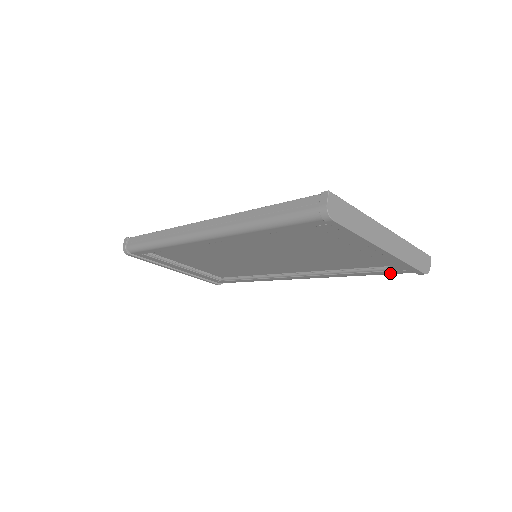
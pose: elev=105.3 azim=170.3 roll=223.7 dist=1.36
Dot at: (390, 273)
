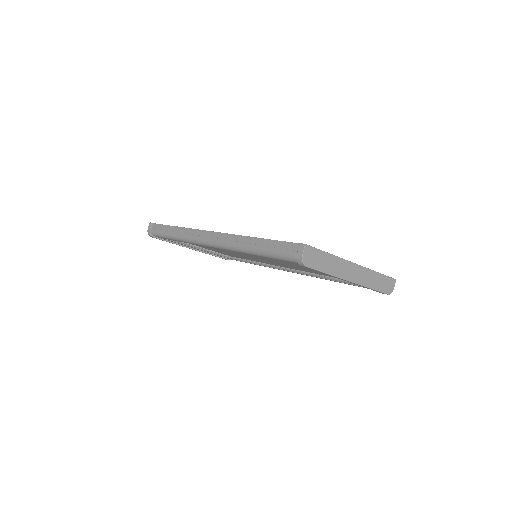
Dot at: occluded
